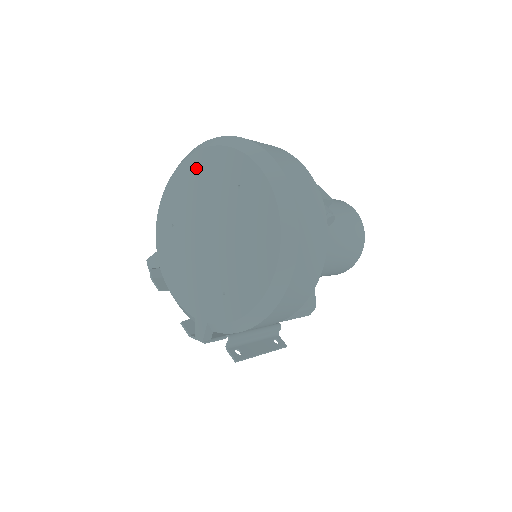
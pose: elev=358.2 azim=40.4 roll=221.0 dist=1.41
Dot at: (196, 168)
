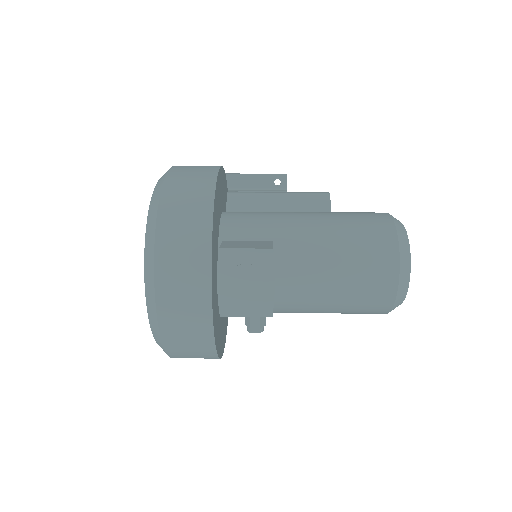
Dot at: occluded
